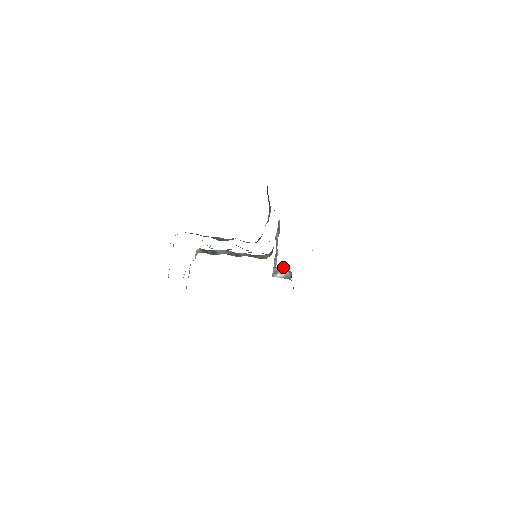
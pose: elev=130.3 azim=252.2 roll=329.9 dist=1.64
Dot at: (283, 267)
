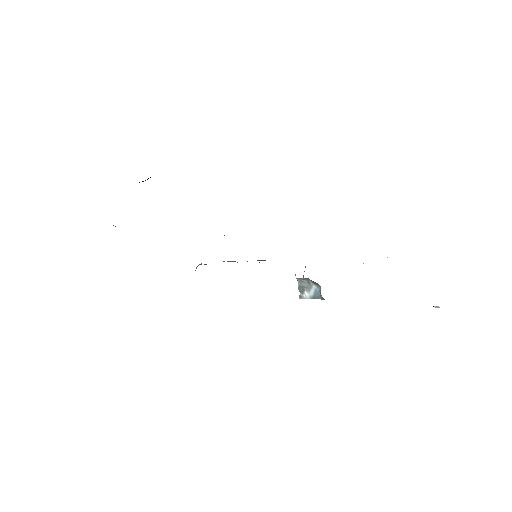
Dot at: (307, 278)
